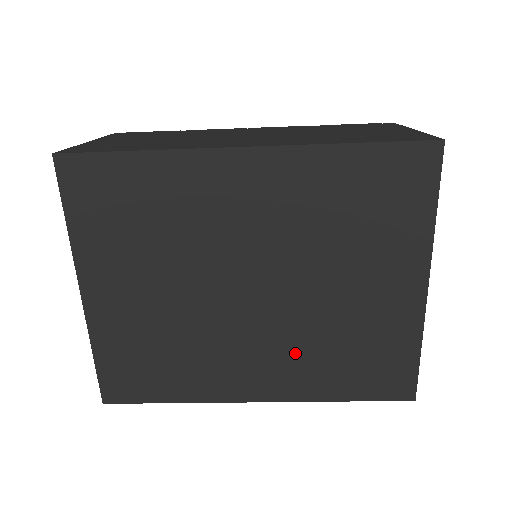
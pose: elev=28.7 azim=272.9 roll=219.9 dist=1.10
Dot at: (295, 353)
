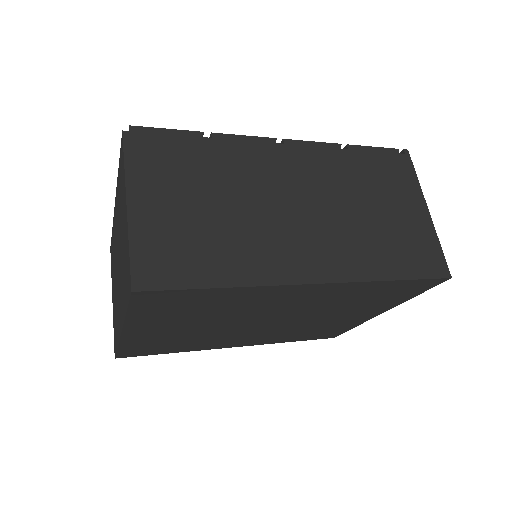
Dot at: (276, 335)
